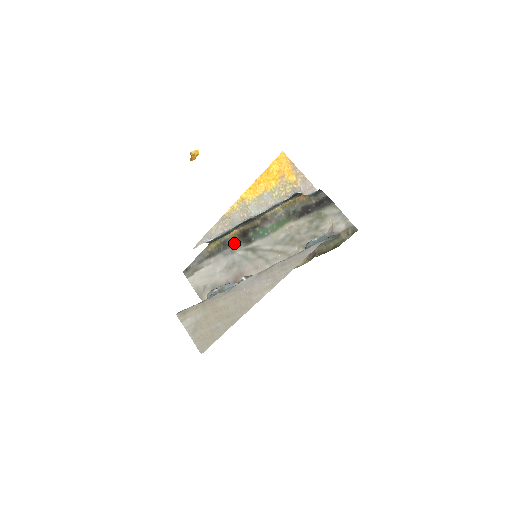
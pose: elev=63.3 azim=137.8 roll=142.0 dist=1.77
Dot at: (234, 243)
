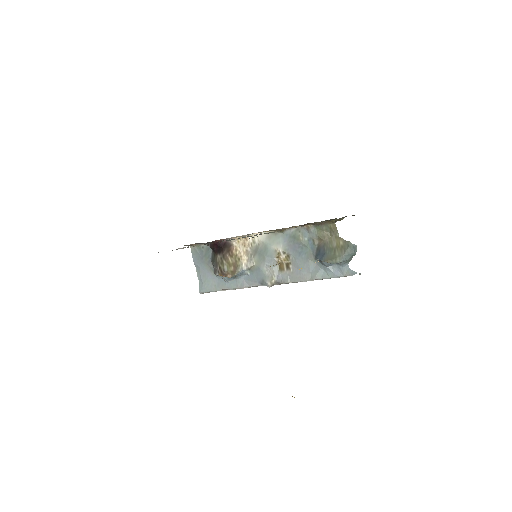
Dot at: occluded
